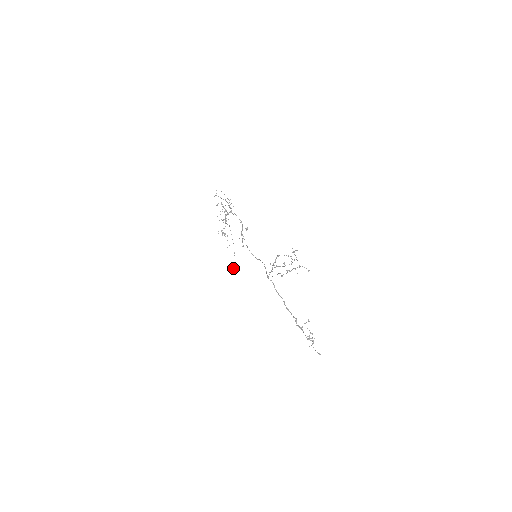
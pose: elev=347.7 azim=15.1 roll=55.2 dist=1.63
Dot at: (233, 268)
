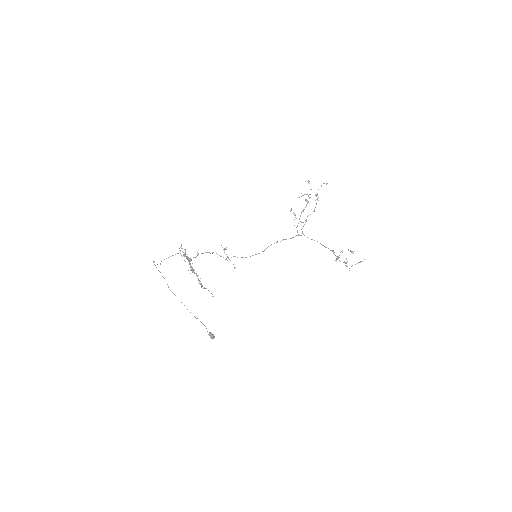
Dot at: (211, 338)
